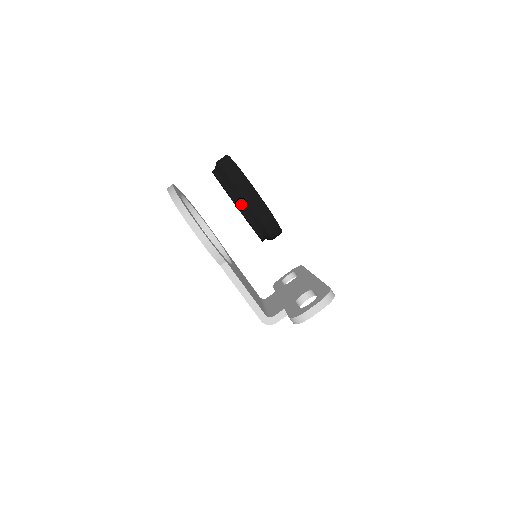
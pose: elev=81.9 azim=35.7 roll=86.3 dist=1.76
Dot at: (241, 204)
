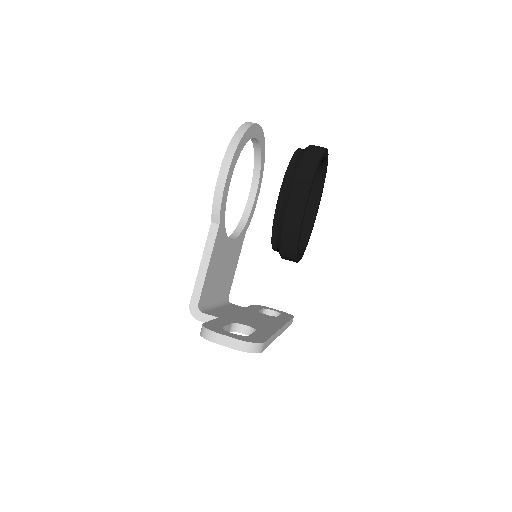
Dot at: (285, 193)
